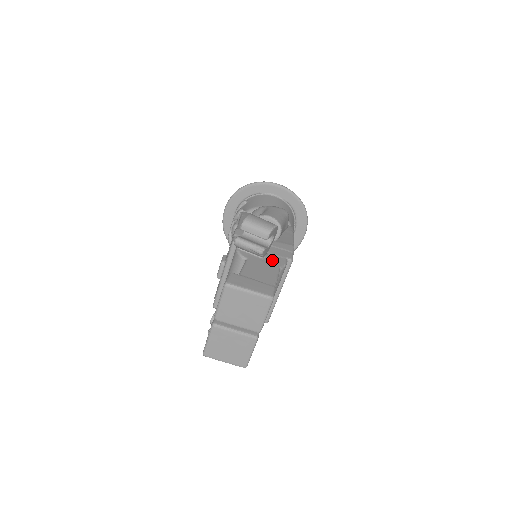
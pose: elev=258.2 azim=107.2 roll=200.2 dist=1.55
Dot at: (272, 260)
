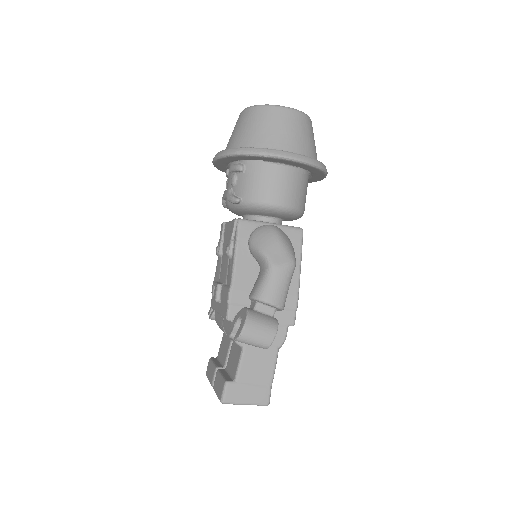
Dot at: occluded
